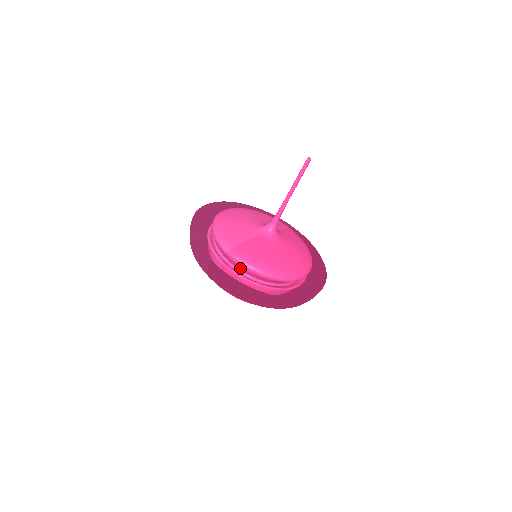
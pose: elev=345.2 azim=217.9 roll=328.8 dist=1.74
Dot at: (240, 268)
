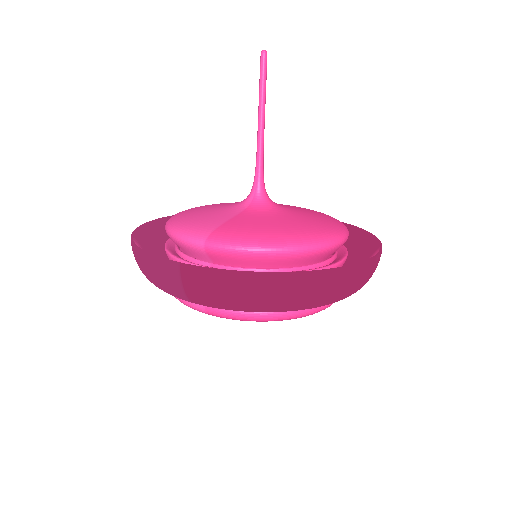
Dot at: (237, 263)
